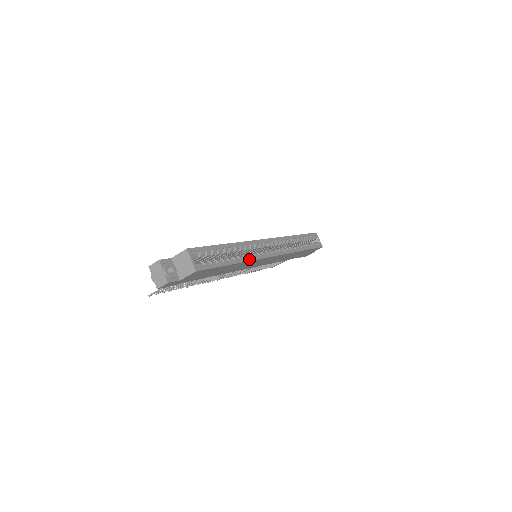
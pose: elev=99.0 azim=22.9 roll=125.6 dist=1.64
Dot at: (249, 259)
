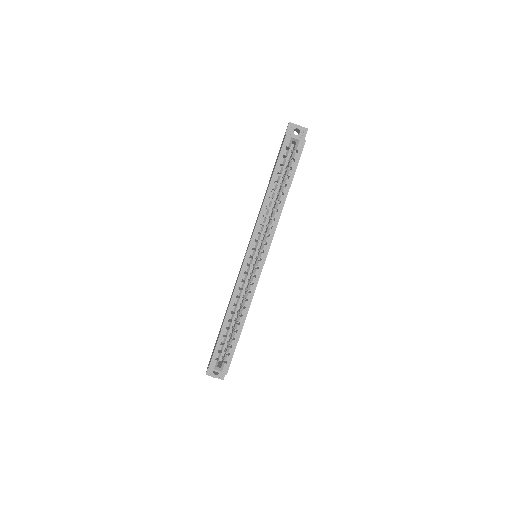
Dot at: (249, 303)
